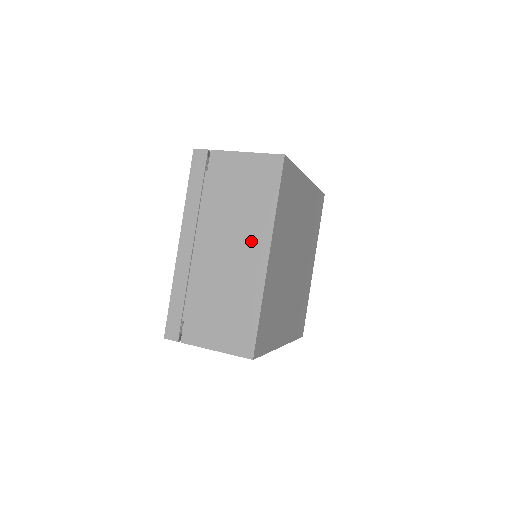
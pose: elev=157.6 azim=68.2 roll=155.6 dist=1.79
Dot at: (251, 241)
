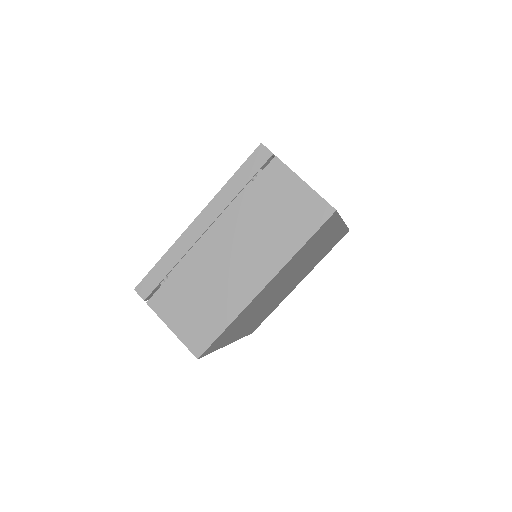
Dot at: occluded
